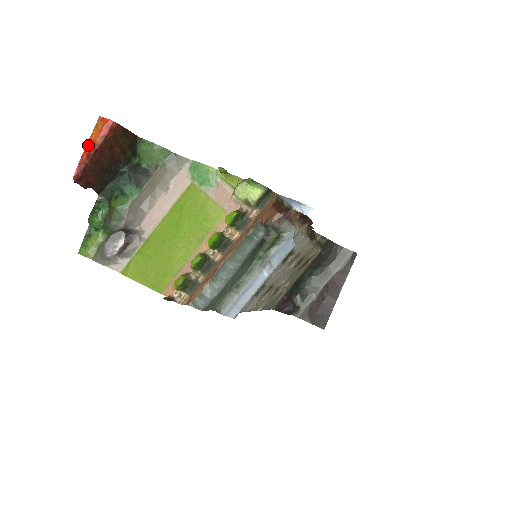
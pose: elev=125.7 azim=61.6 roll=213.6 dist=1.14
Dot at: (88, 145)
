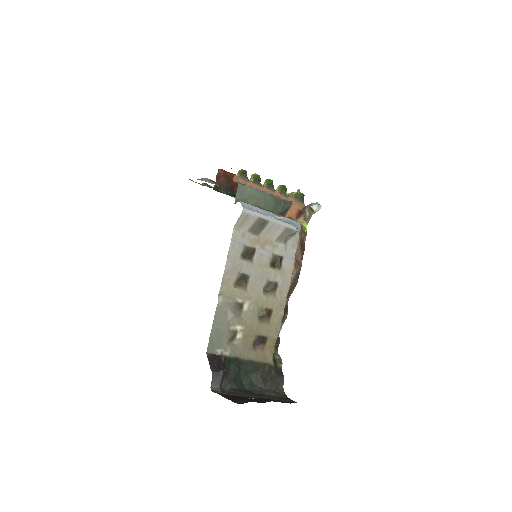
Dot at: (233, 175)
